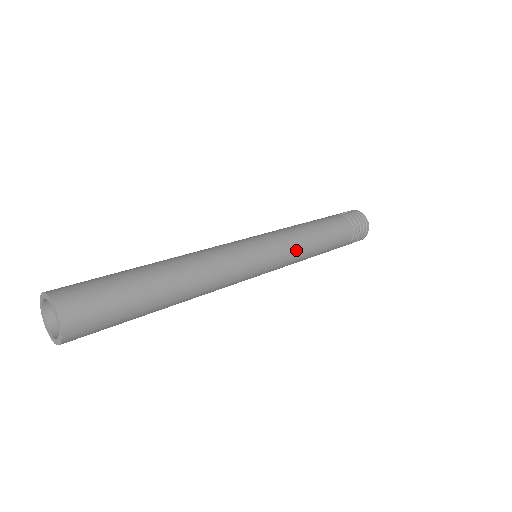
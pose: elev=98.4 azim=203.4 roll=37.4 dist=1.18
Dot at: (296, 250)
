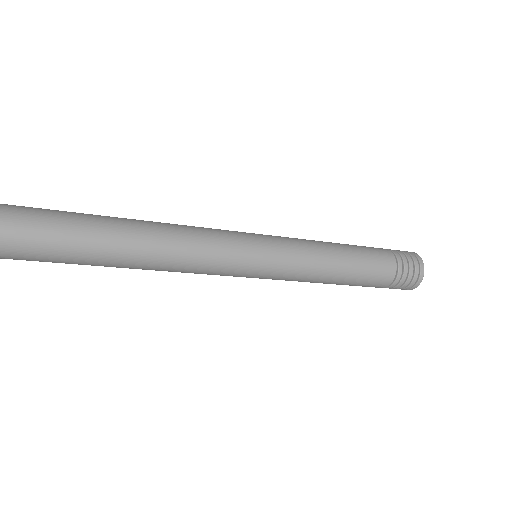
Dot at: (305, 258)
